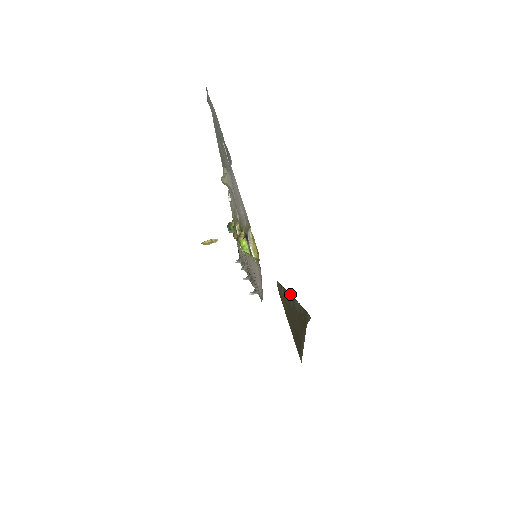
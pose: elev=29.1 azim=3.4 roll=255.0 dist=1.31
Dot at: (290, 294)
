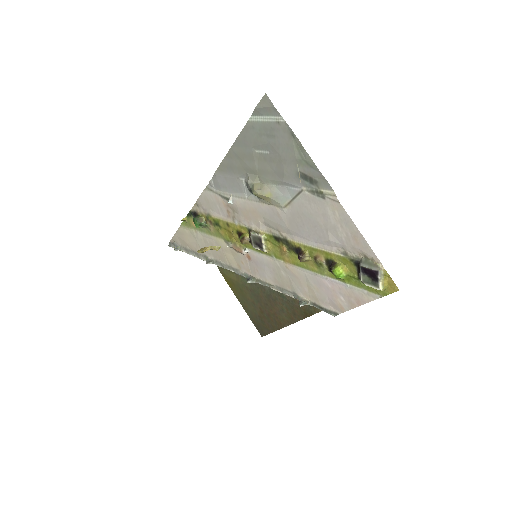
Dot at: occluded
